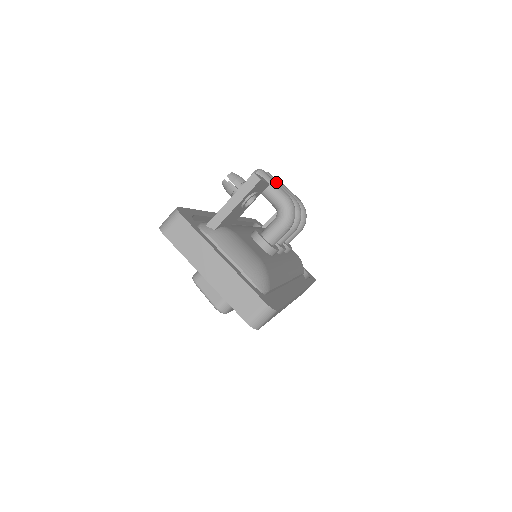
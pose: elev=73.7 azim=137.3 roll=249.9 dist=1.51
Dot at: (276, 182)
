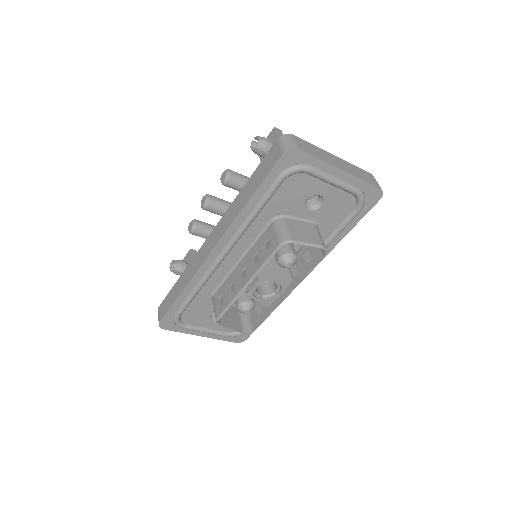
Dot at: occluded
